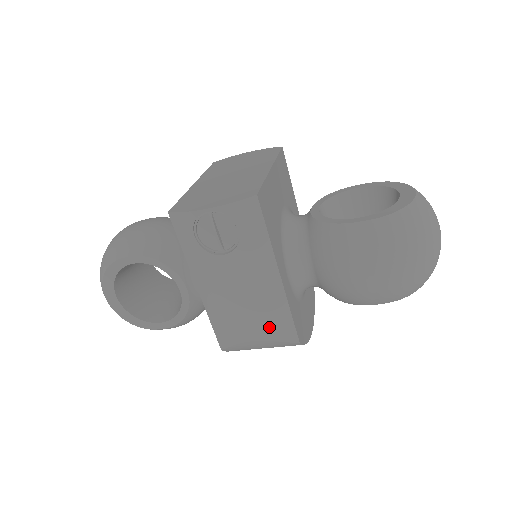
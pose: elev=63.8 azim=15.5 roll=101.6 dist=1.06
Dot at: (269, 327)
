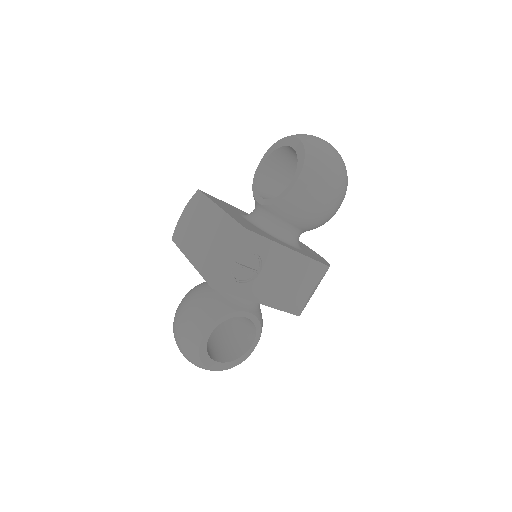
Dot at: (311, 277)
